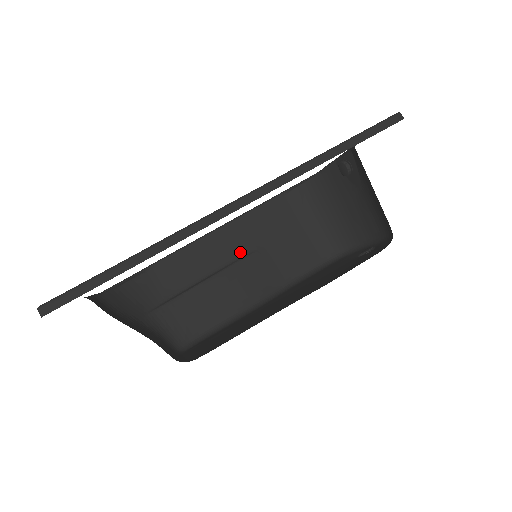
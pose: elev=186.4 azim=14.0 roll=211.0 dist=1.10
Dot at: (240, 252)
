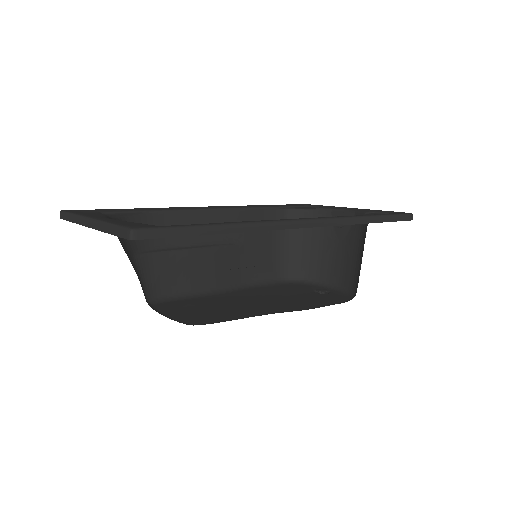
Dot at: (225, 238)
